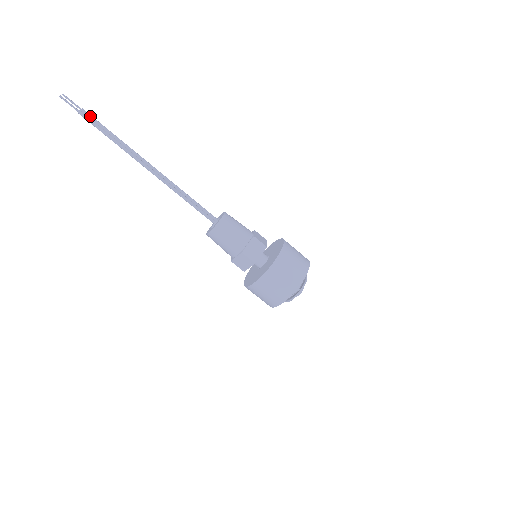
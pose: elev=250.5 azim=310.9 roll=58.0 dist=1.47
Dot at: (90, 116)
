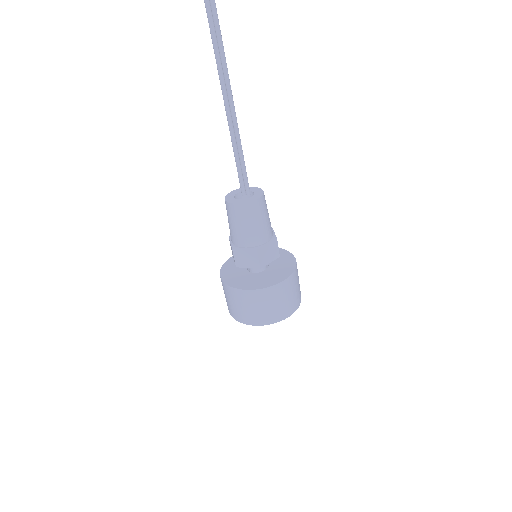
Dot at: out of frame
